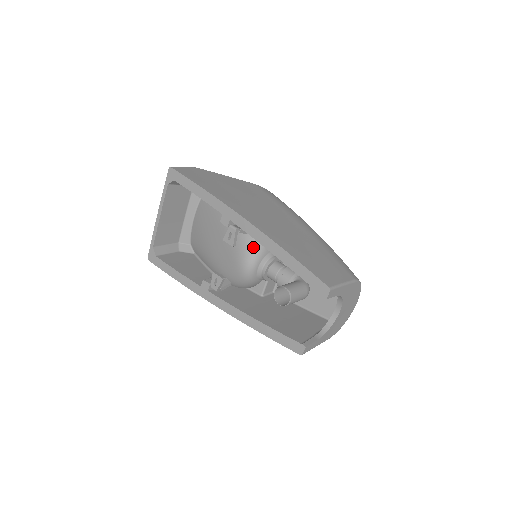
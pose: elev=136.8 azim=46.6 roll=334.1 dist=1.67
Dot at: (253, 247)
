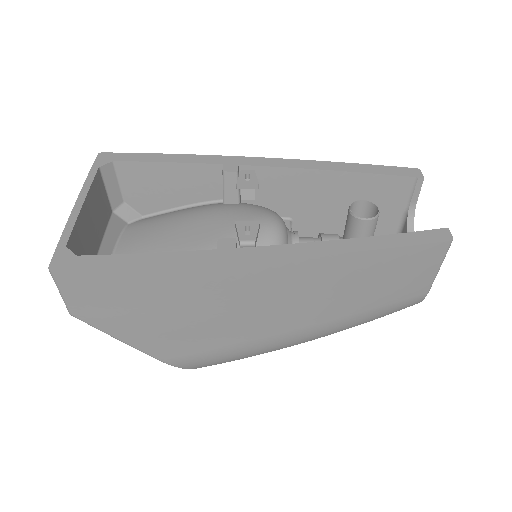
Dot at: (270, 210)
